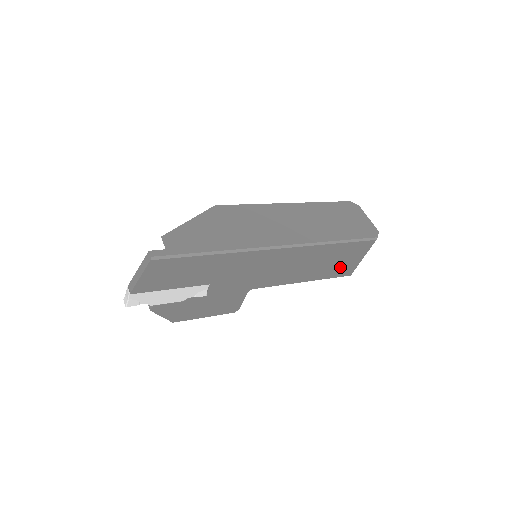
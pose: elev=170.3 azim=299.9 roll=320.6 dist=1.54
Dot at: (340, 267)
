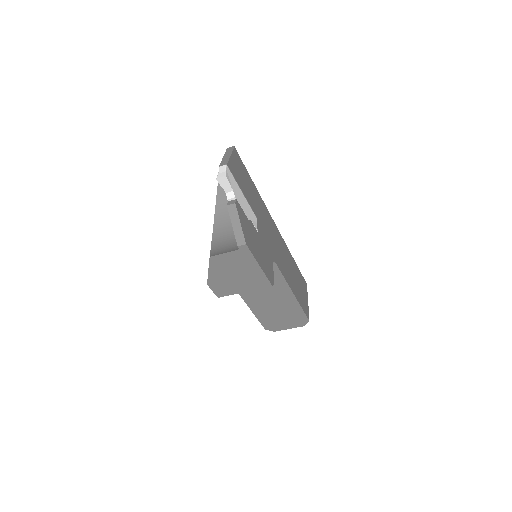
Dot at: (302, 299)
